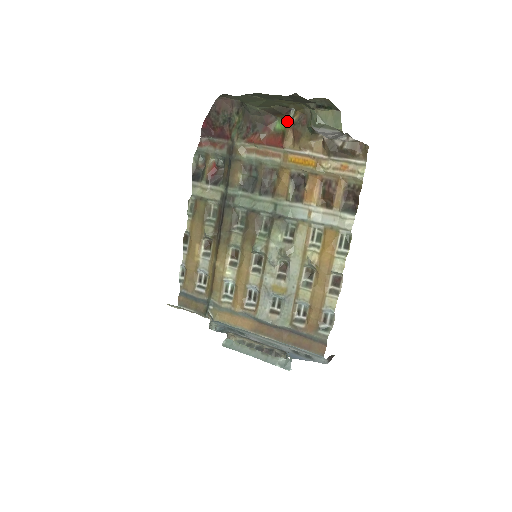
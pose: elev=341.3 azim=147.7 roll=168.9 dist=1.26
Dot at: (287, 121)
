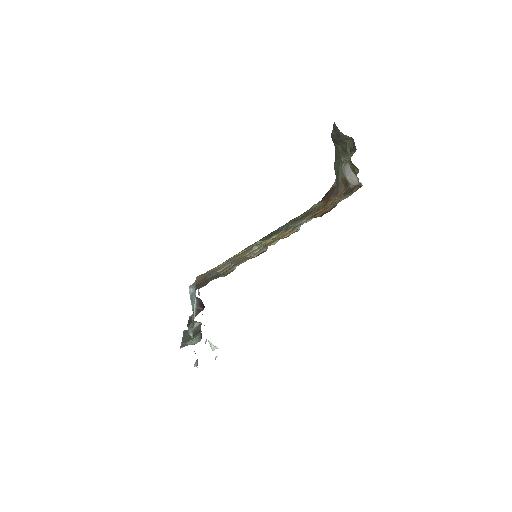
Dot at: occluded
